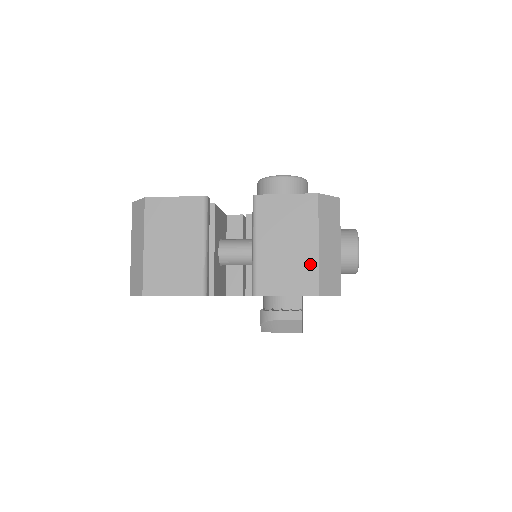
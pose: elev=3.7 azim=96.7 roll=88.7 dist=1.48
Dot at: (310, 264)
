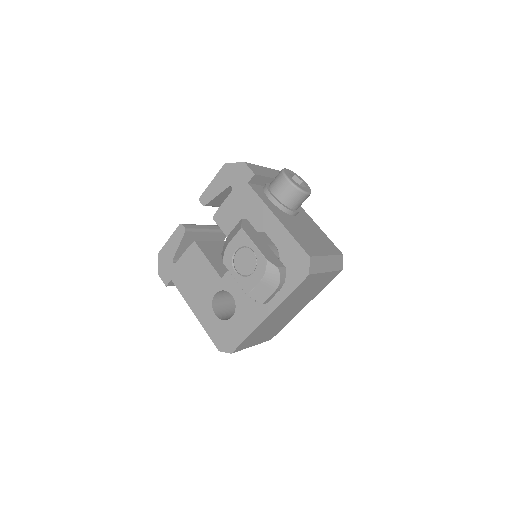
Dot at: occluded
